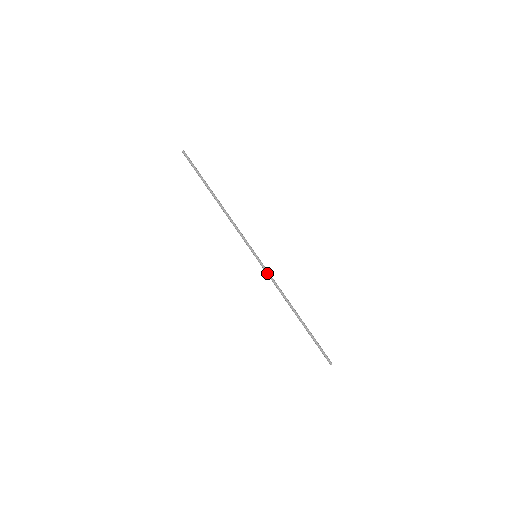
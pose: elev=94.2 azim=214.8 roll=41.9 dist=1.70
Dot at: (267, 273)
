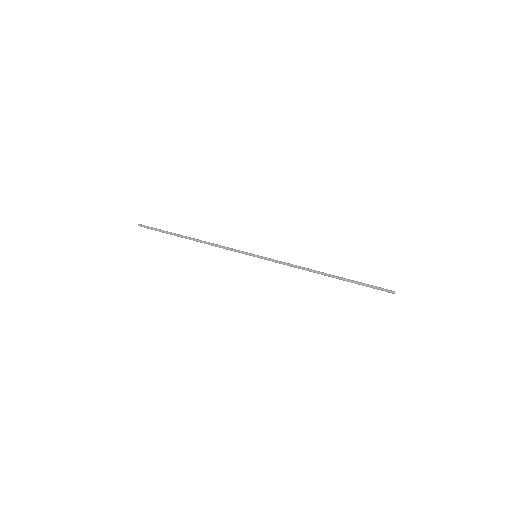
Dot at: (276, 261)
